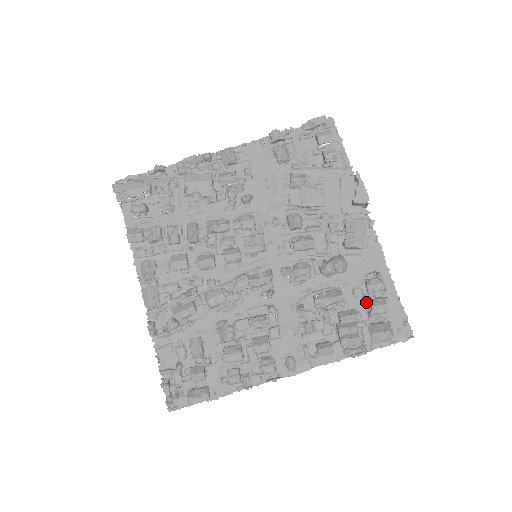
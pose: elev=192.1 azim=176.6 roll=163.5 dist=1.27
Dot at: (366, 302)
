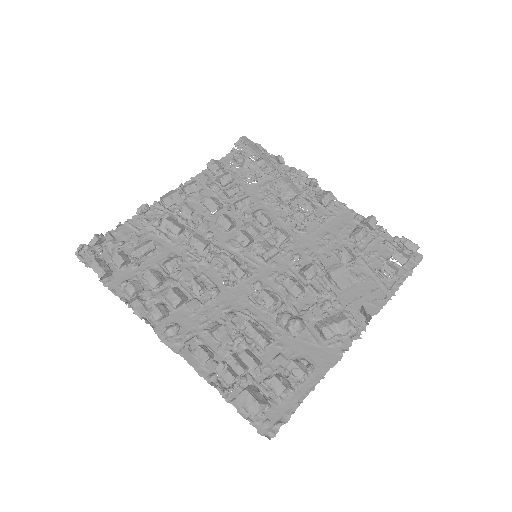
Dot at: (276, 372)
